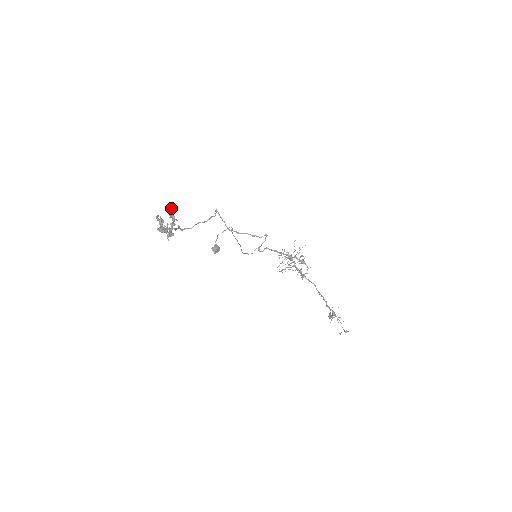
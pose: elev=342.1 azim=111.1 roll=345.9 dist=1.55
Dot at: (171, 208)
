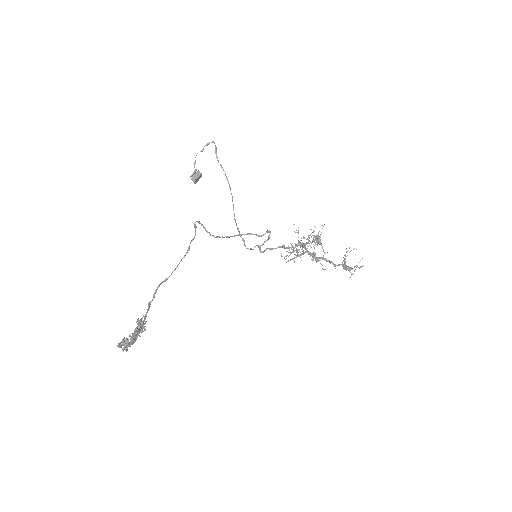
Dot at: (135, 335)
